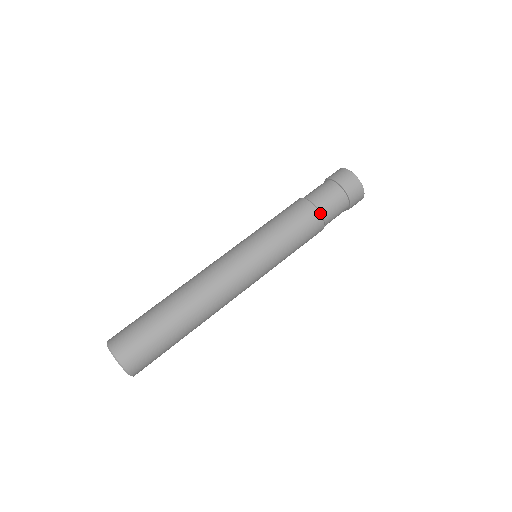
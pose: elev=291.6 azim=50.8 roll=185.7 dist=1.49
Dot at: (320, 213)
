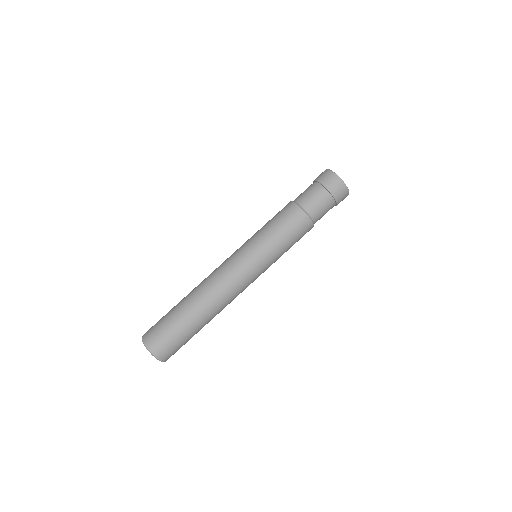
Dot at: (301, 207)
